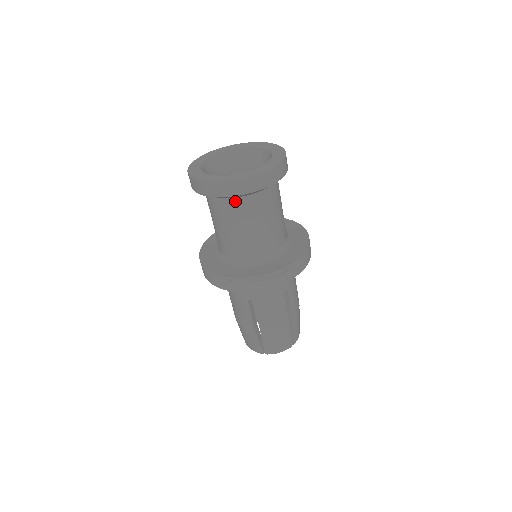
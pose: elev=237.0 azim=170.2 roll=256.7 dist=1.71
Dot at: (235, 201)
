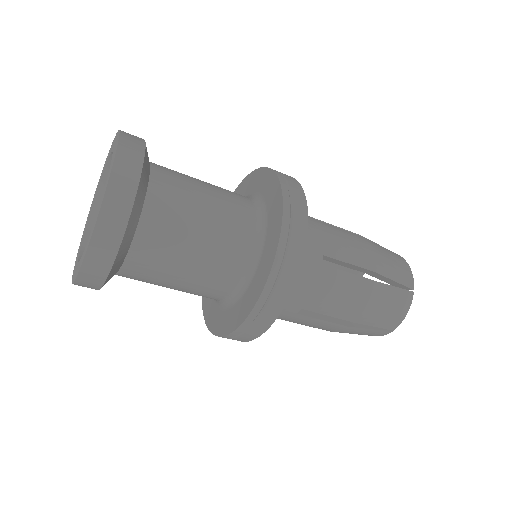
Dot at: occluded
